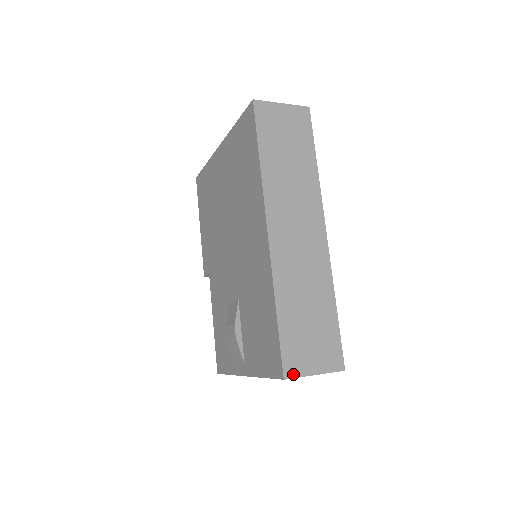
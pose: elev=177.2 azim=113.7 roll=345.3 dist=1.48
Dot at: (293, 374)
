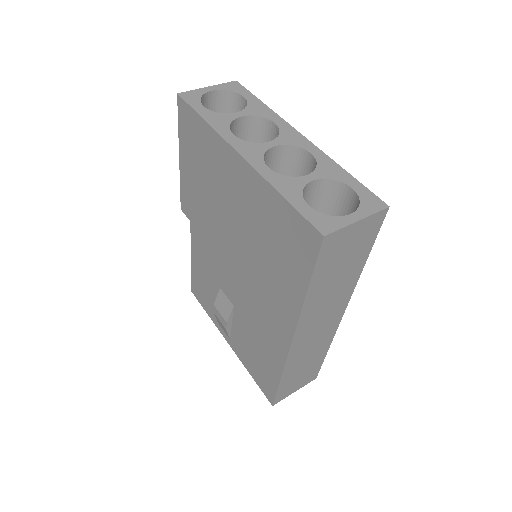
Dot at: (280, 400)
